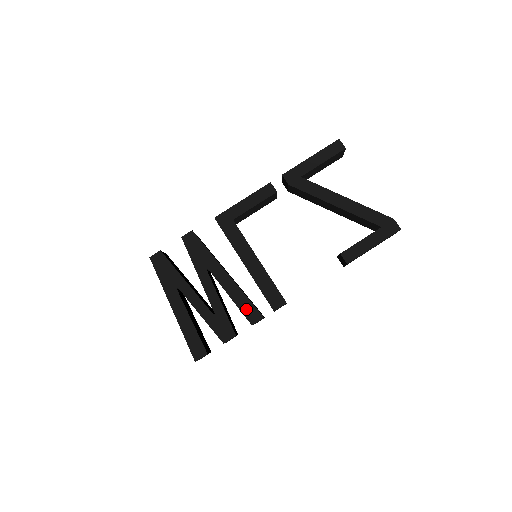
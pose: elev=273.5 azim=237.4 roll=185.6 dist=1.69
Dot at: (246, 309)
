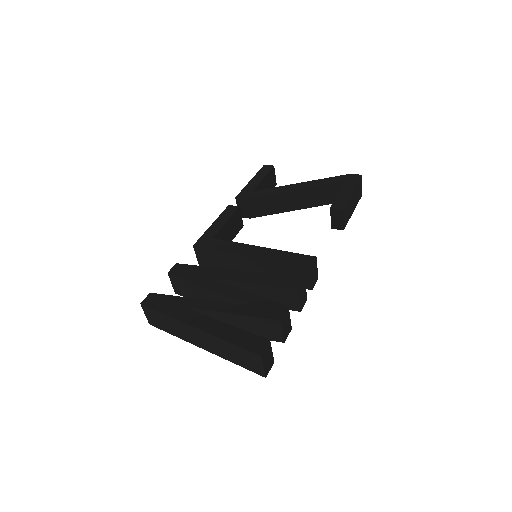
Dot at: (280, 282)
